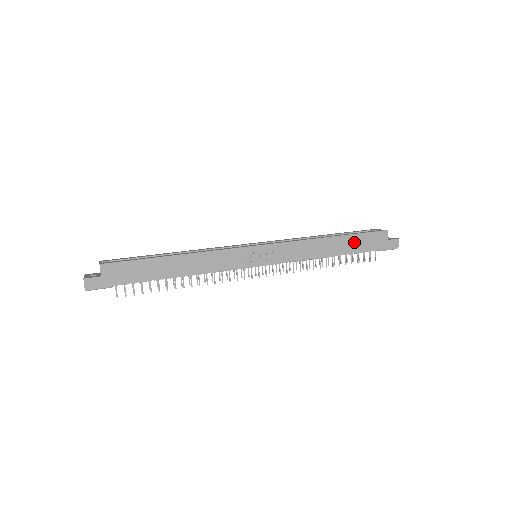
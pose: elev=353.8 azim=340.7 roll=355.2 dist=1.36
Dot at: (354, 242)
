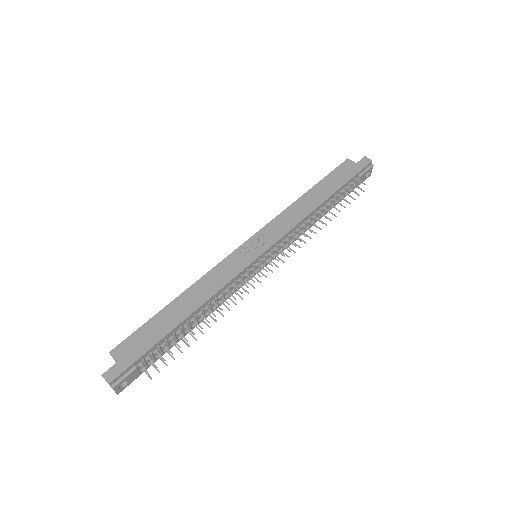
Dot at: (329, 184)
